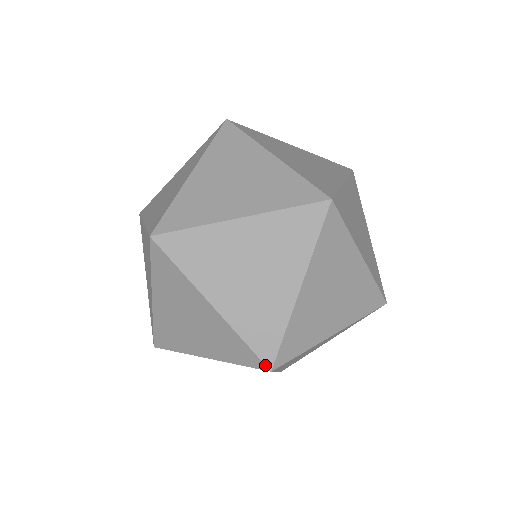
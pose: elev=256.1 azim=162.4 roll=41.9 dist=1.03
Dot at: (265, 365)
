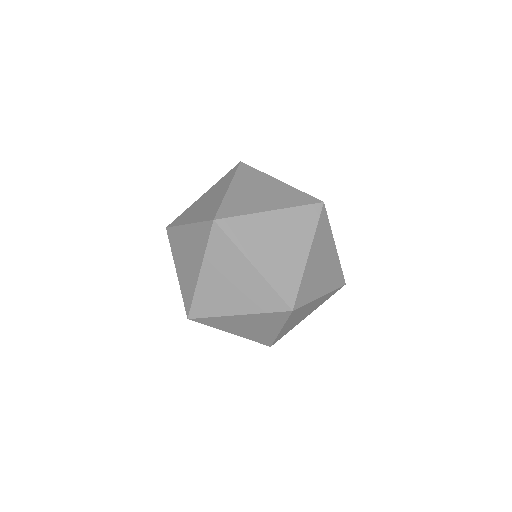
Dot at: occluded
